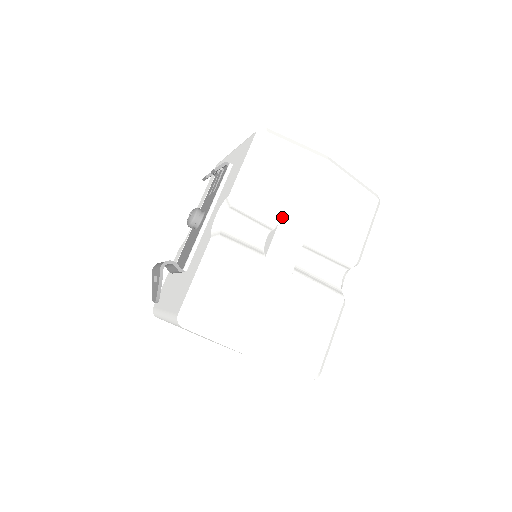
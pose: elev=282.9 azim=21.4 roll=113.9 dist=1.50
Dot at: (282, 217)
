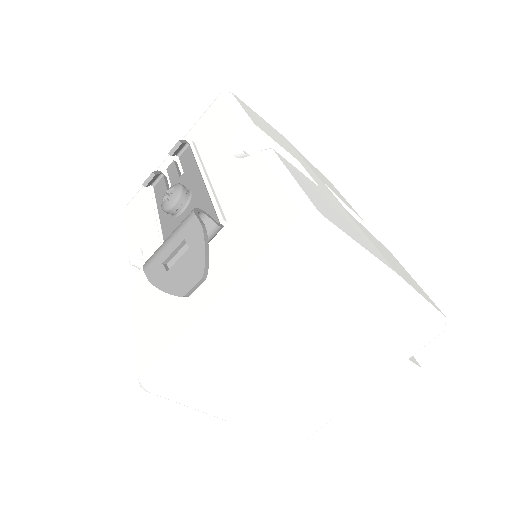
Dot at: (297, 159)
